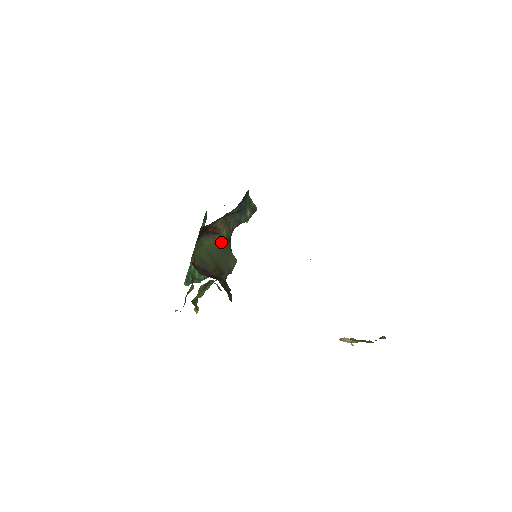
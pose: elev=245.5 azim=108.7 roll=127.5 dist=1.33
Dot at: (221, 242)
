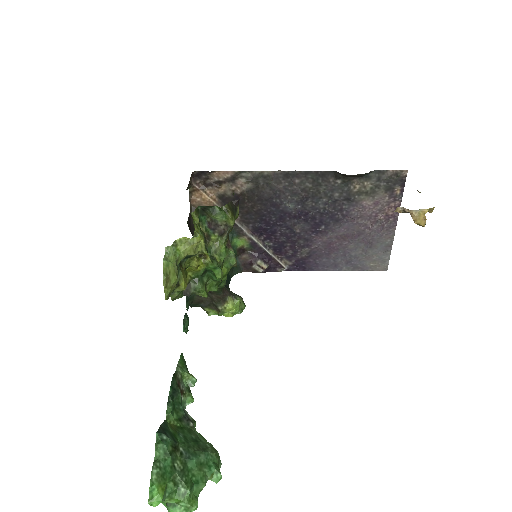
Dot at: occluded
